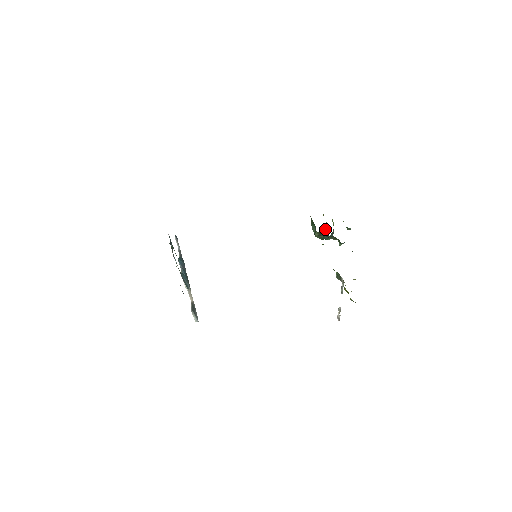
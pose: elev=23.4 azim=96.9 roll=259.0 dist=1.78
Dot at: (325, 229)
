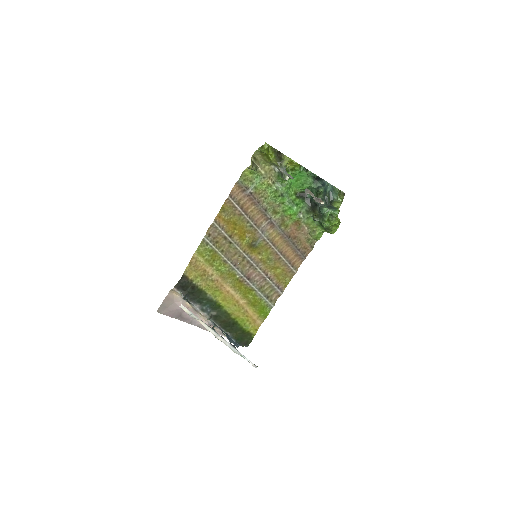
Dot at: (331, 216)
